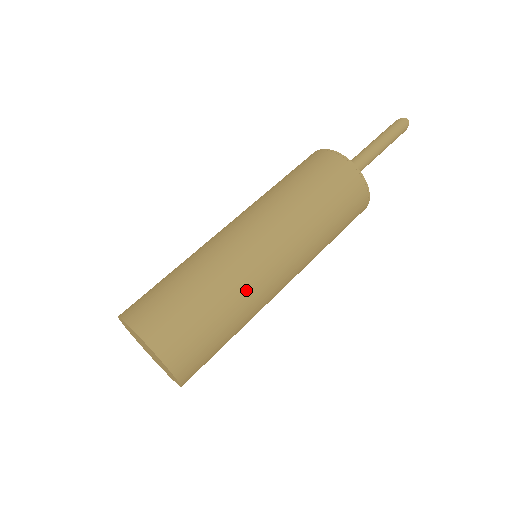
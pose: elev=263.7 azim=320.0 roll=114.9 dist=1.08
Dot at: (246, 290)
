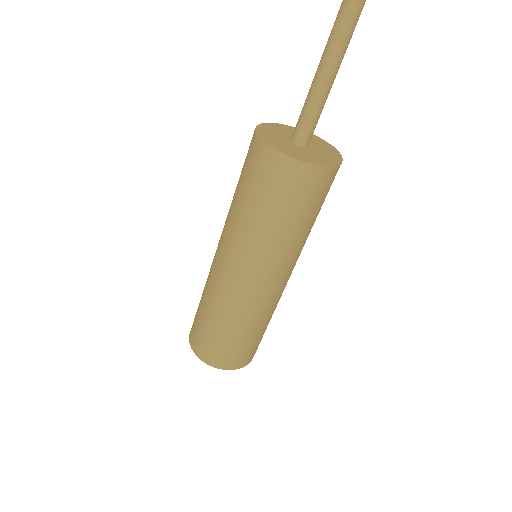
Dot at: (257, 313)
